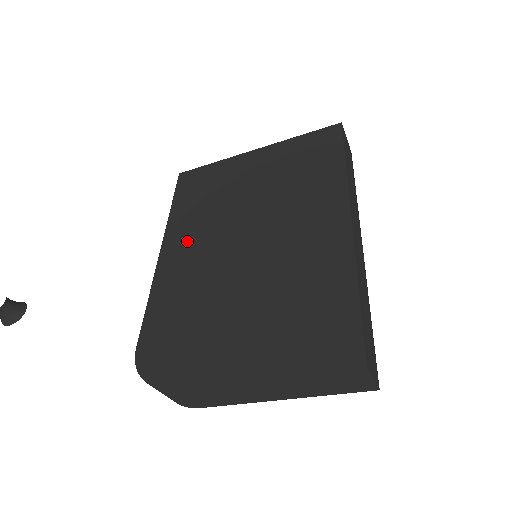
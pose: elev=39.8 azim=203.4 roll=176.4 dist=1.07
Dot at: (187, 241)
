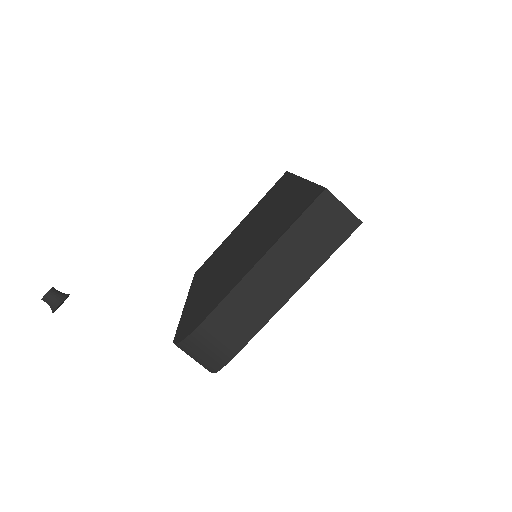
Dot at: (203, 281)
